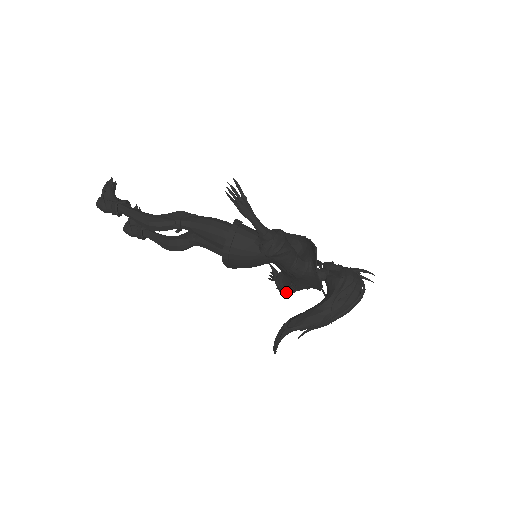
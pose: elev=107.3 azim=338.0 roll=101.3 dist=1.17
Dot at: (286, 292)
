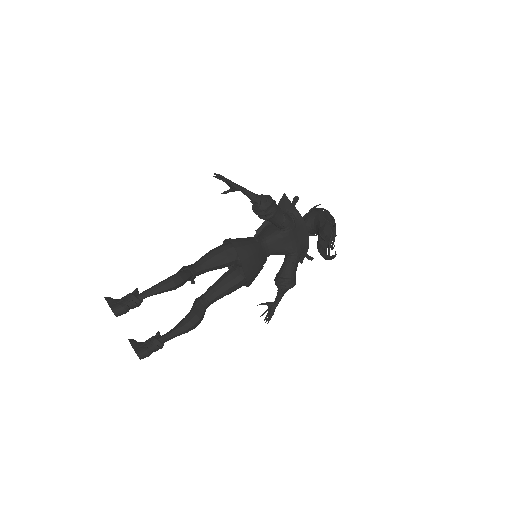
Dot at: (292, 283)
